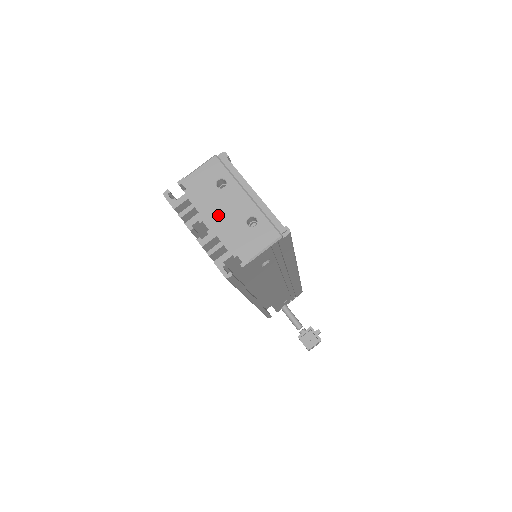
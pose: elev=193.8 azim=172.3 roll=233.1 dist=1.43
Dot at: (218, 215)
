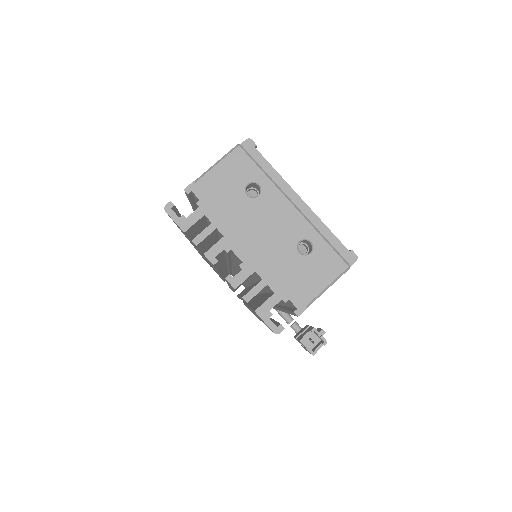
Dot at: (254, 239)
